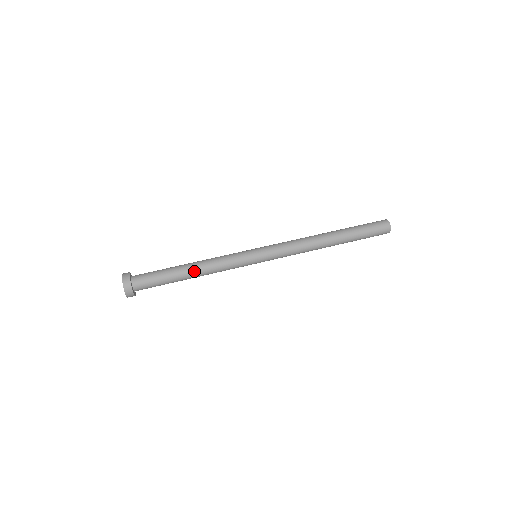
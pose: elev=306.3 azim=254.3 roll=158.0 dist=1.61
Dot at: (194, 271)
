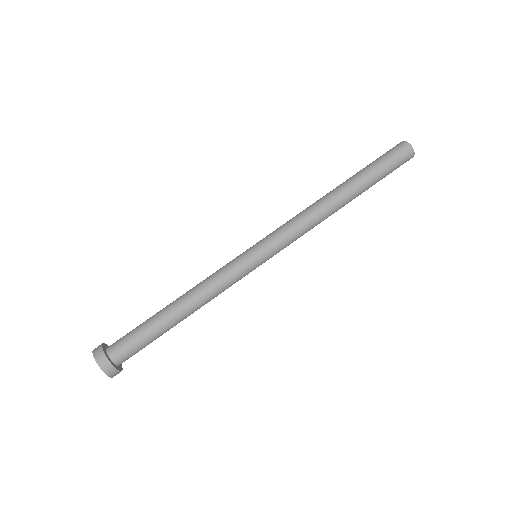
Dot at: (182, 307)
